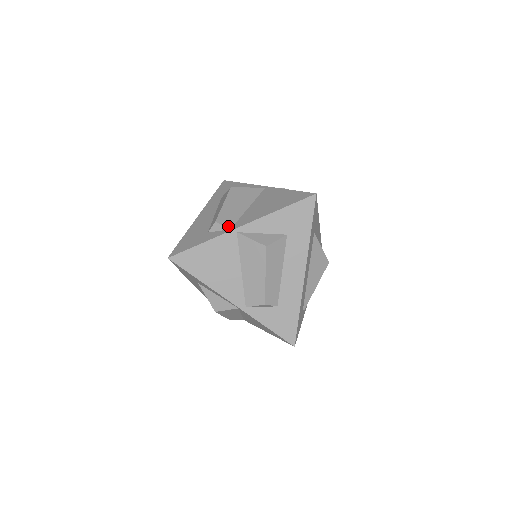
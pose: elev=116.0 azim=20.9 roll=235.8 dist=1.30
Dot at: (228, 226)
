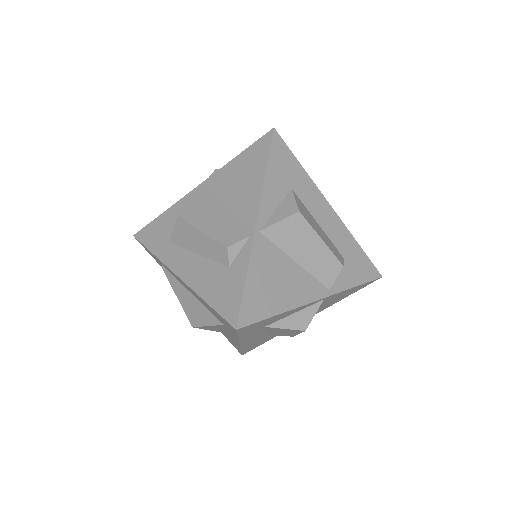
Dot at: (243, 237)
